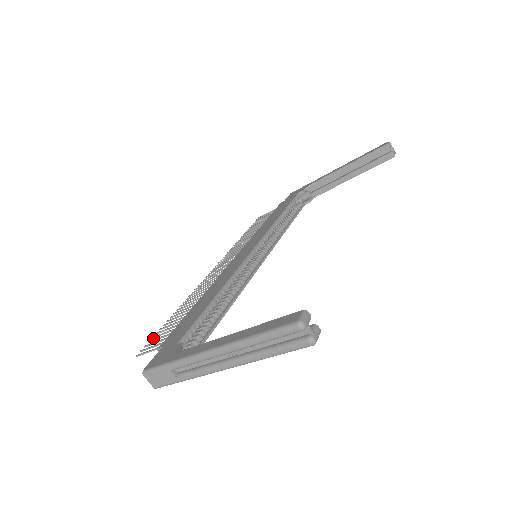
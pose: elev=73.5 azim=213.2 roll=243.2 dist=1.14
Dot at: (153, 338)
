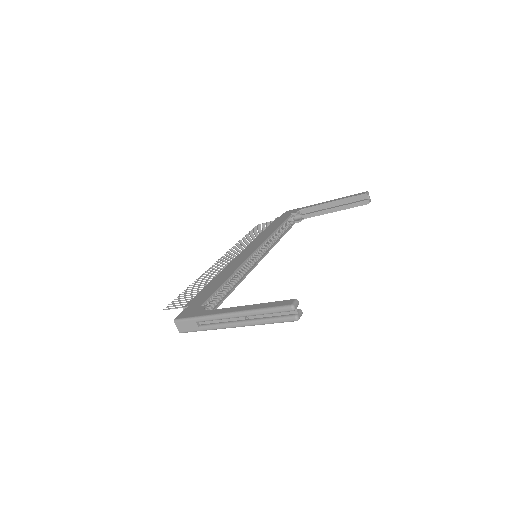
Dot at: occluded
